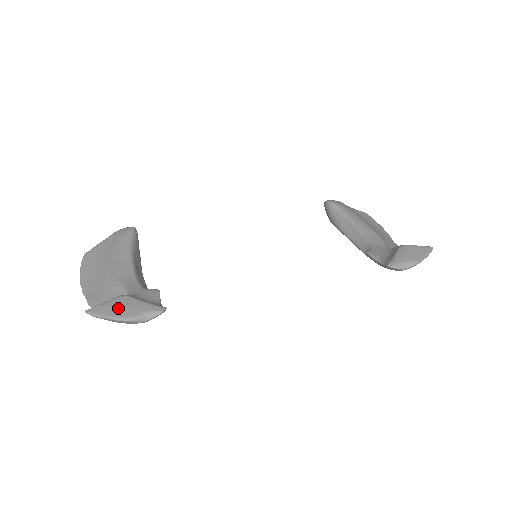
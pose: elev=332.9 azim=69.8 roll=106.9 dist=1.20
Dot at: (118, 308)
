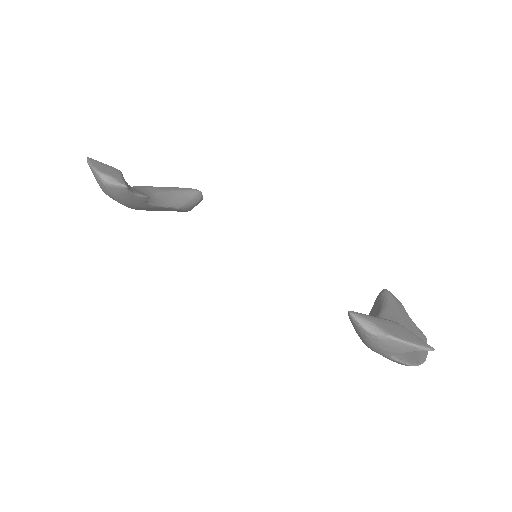
Dot at: (104, 167)
